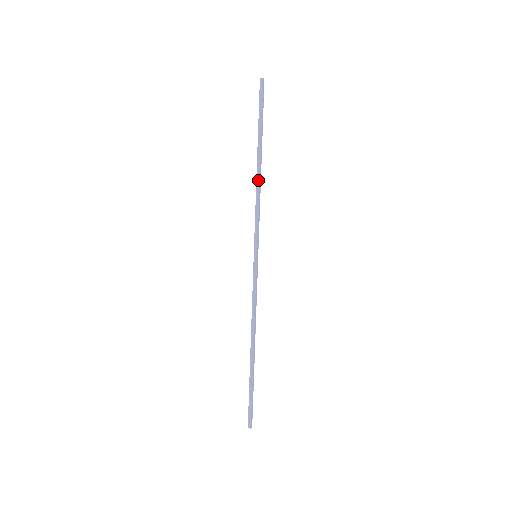
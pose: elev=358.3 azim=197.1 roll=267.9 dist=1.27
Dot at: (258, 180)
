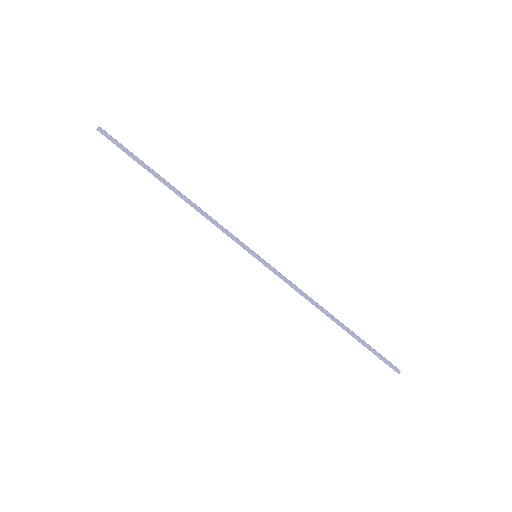
Dot at: (189, 203)
